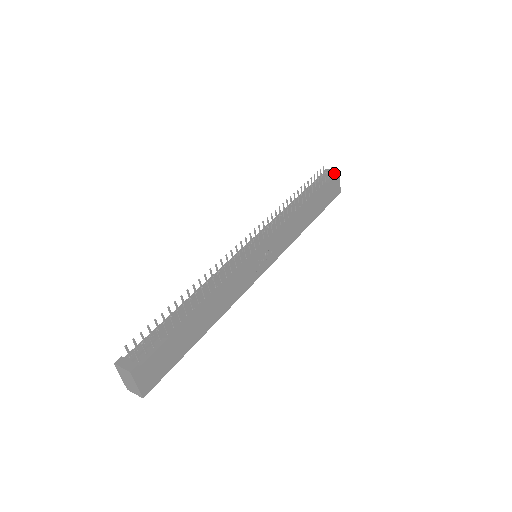
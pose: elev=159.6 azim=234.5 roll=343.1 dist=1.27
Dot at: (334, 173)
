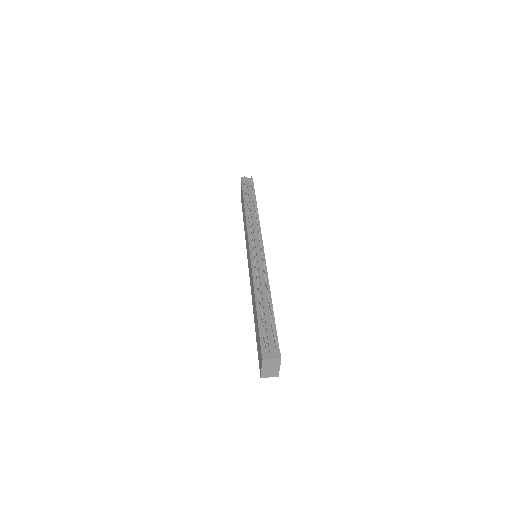
Dot at: occluded
